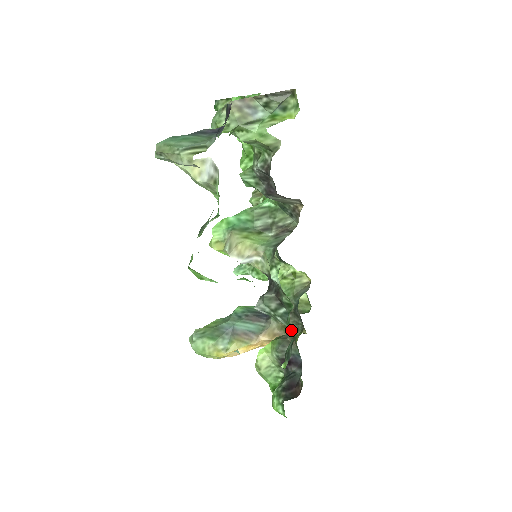
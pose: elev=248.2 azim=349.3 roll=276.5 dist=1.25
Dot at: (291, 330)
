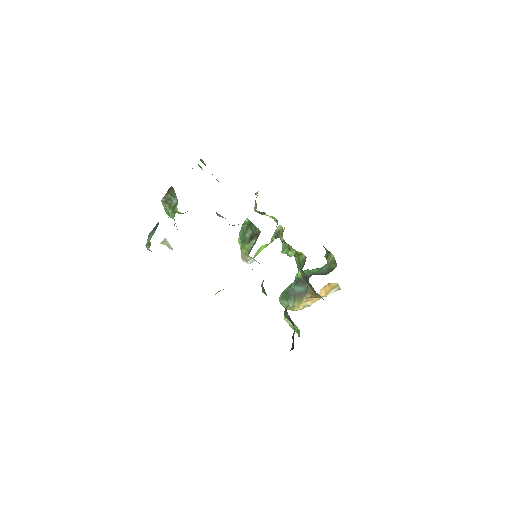
Dot at: occluded
